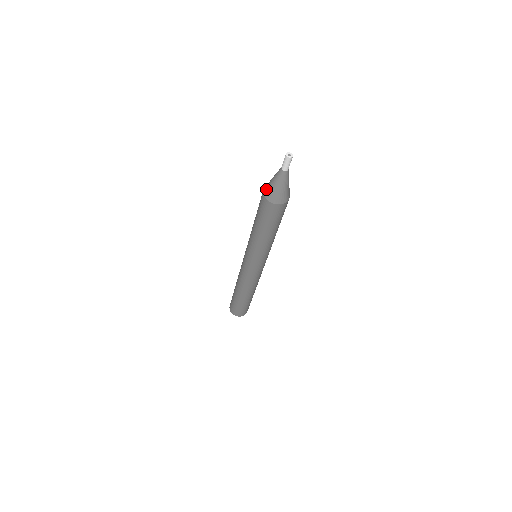
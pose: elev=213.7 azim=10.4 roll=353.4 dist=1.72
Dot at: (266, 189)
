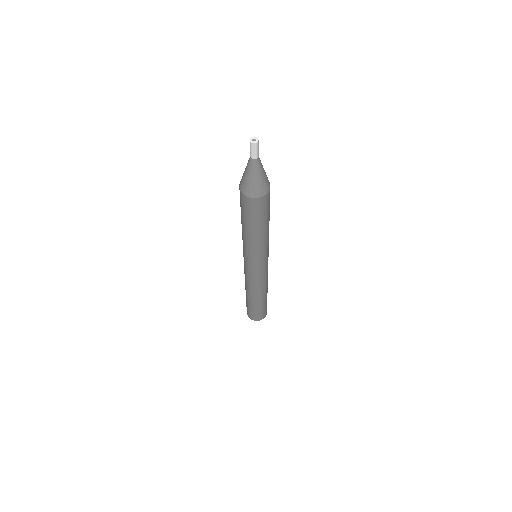
Dot at: occluded
